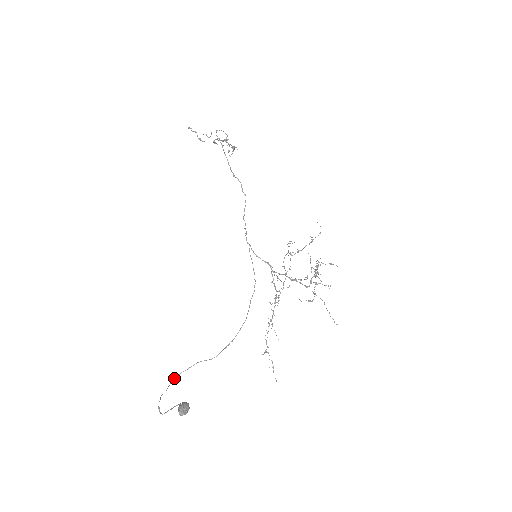
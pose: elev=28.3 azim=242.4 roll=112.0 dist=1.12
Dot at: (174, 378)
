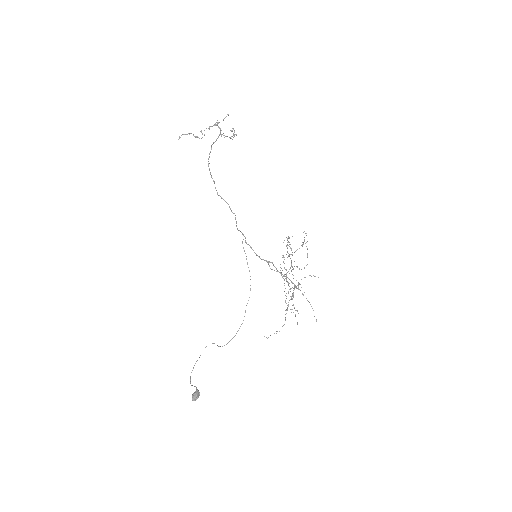
Dot at: occluded
